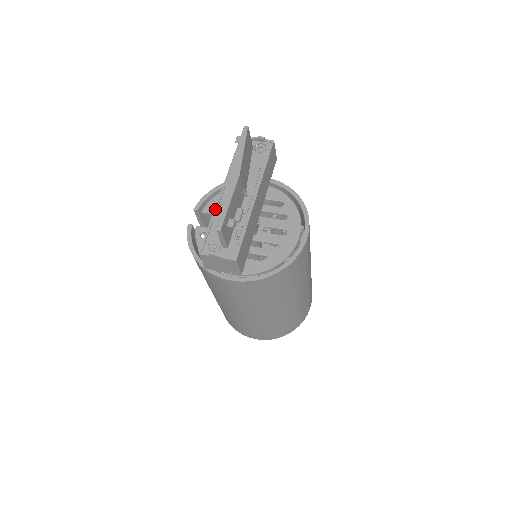
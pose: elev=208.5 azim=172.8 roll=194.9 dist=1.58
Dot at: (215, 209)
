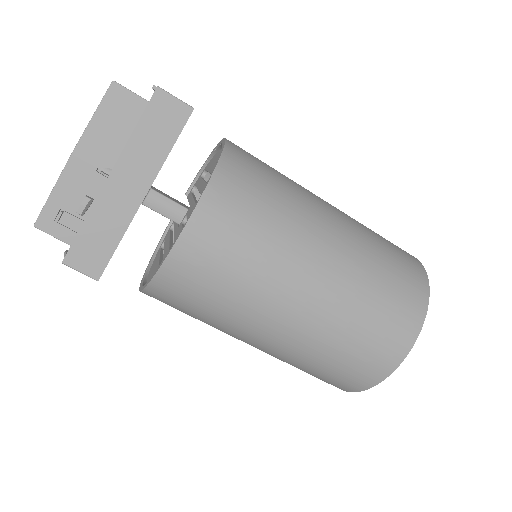
Dot at: occluded
